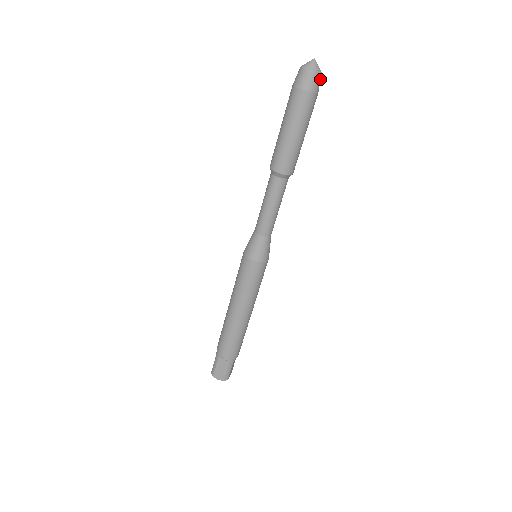
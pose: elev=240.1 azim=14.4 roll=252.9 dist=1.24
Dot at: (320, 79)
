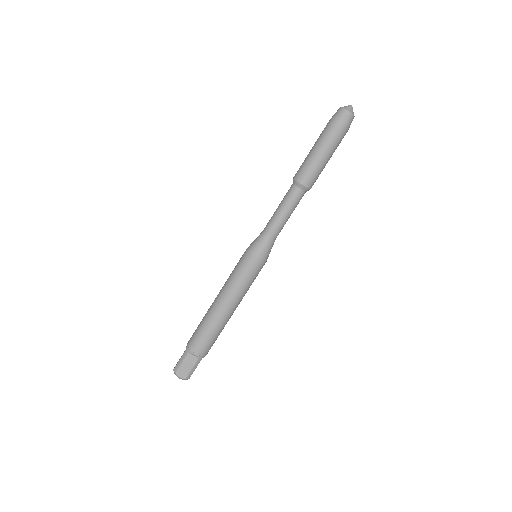
Dot at: occluded
